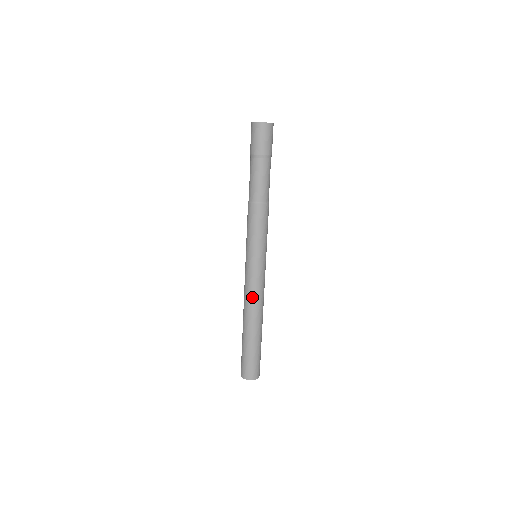
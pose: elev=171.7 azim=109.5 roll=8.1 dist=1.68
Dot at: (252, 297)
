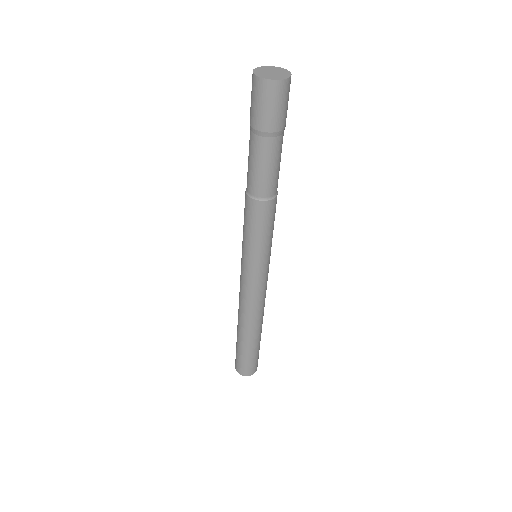
Dot at: (246, 303)
